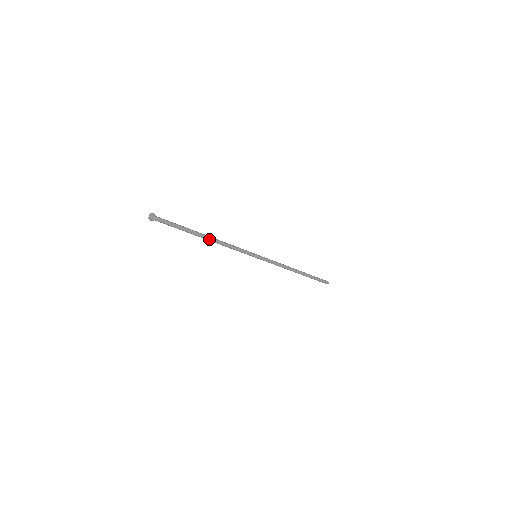
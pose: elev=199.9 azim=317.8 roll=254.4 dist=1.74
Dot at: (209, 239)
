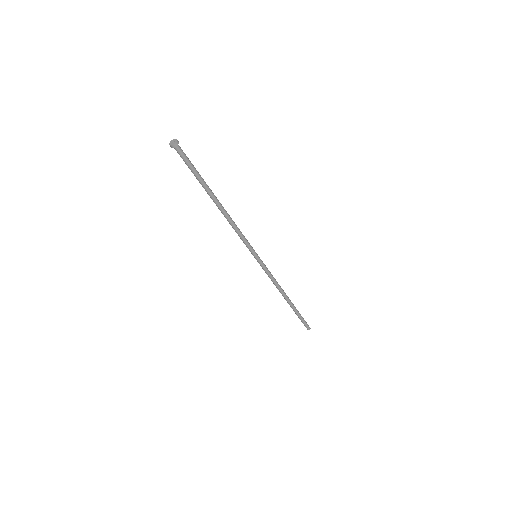
Dot at: (219, 207)
